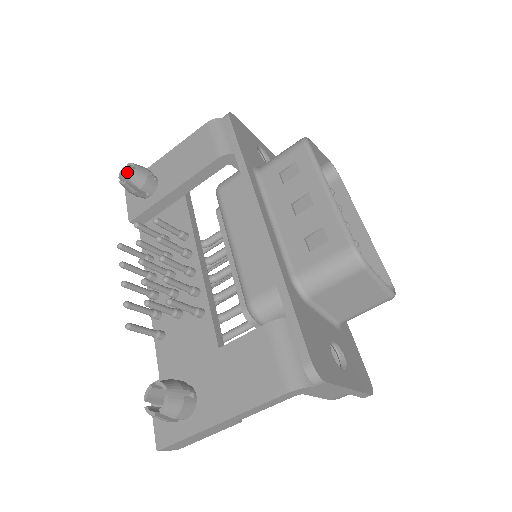
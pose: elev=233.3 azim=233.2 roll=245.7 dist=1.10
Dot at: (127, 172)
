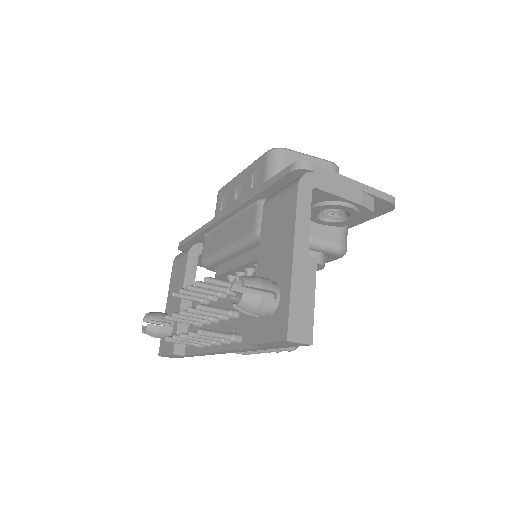
Dot at: occluded
